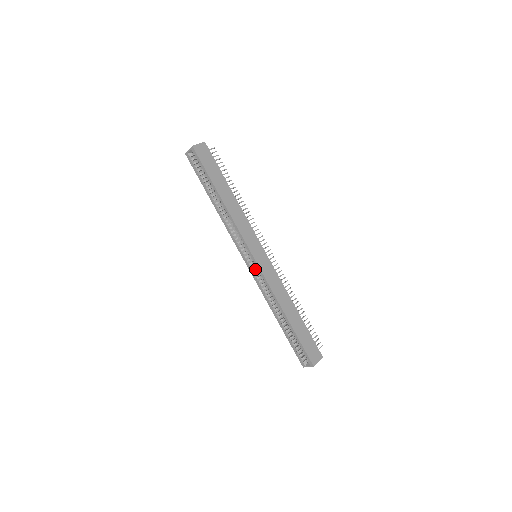
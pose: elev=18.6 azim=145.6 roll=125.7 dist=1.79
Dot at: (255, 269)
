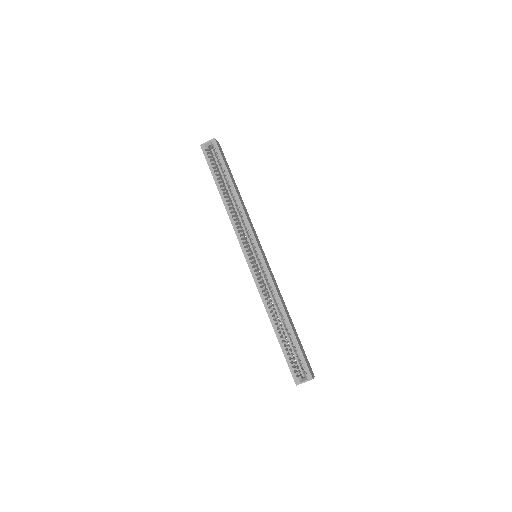
Dot at: (256, 267)
